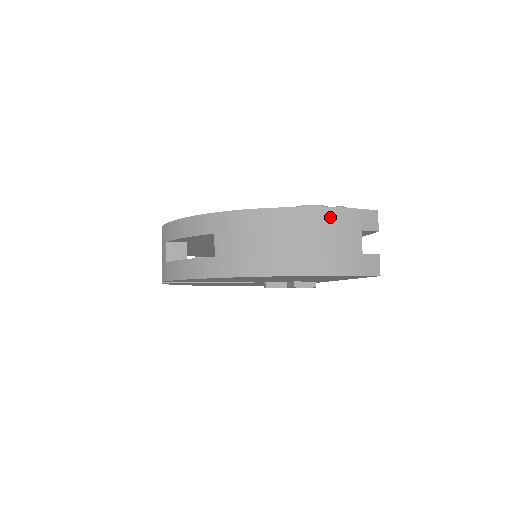
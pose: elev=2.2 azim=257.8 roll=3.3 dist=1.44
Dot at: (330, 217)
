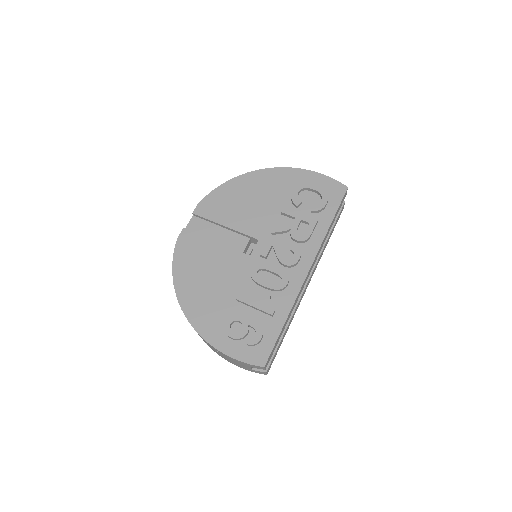
Dot at: (228, 357)
